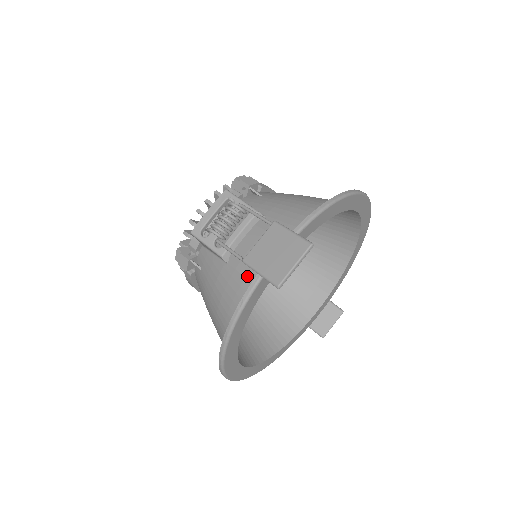
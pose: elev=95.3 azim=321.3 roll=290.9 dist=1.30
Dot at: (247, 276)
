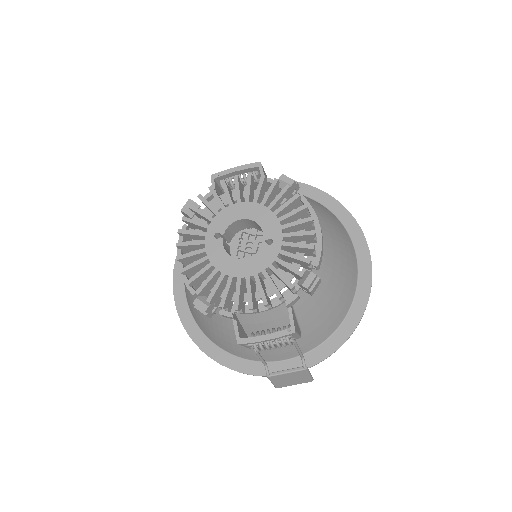
Dot at: (257, 356)
